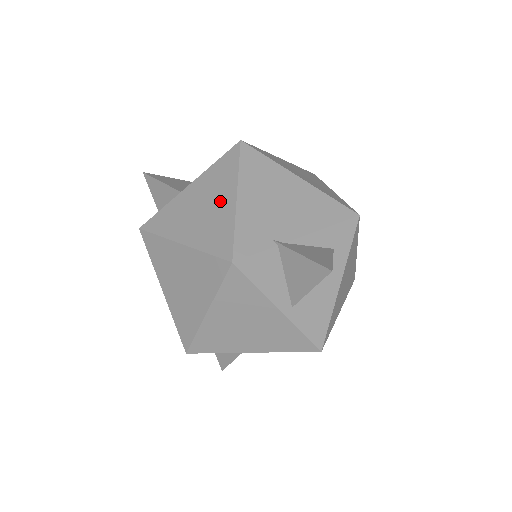
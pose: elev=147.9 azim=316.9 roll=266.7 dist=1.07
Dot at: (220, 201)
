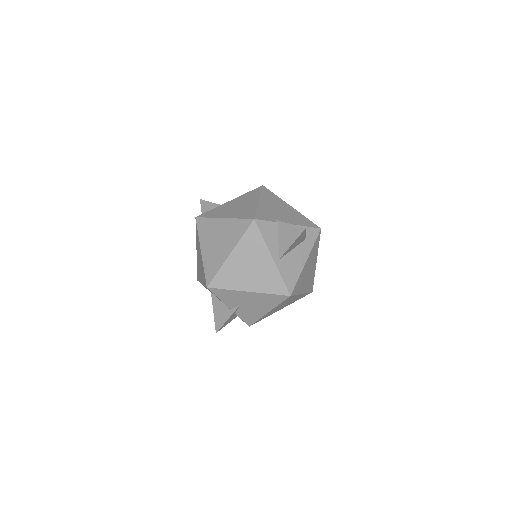
Dot at: (249, 203)
